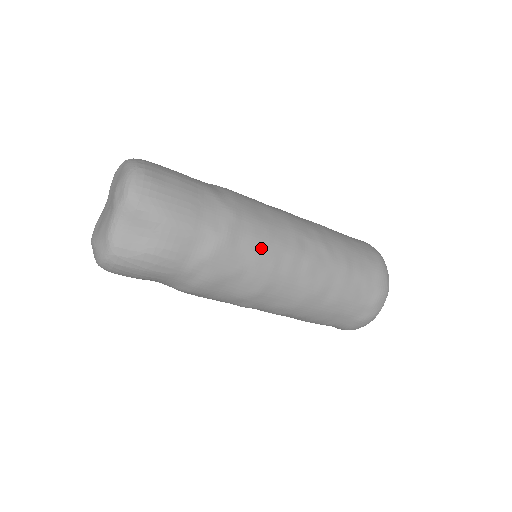
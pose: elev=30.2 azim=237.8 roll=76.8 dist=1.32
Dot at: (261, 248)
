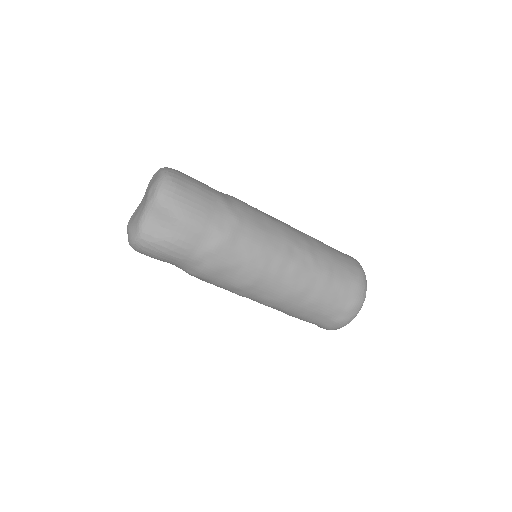
Dot at: (255, 249)
